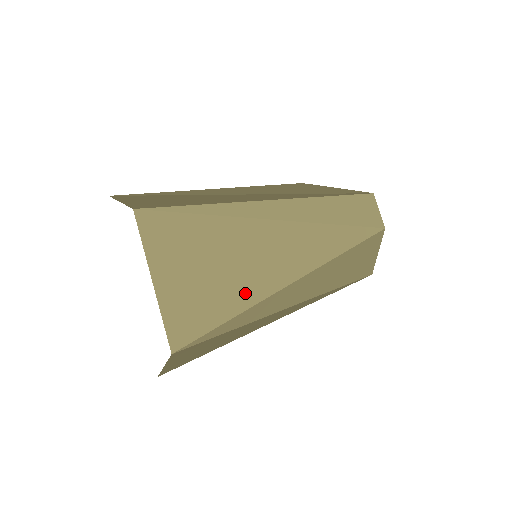
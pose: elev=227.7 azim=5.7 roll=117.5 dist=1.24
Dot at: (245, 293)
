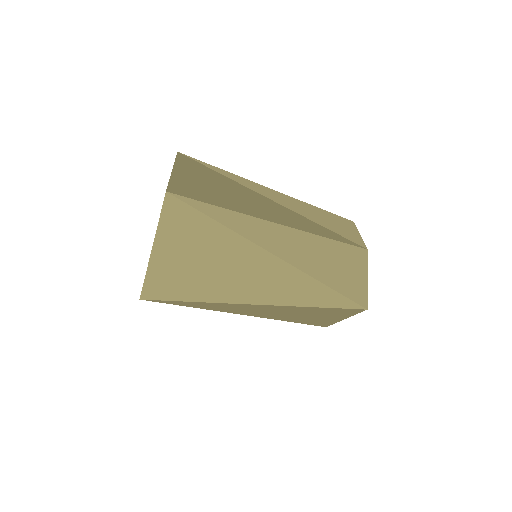
Dot at: (234, 206)
